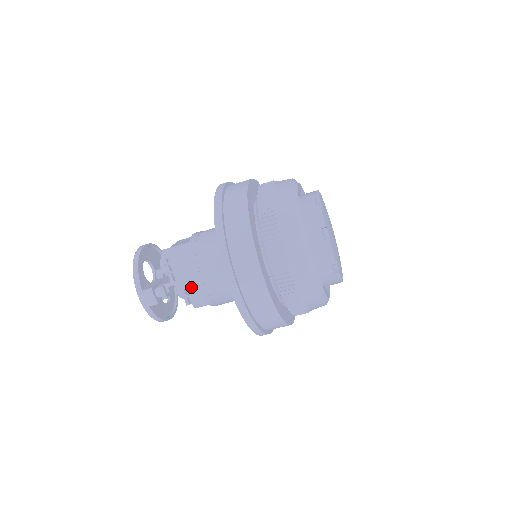
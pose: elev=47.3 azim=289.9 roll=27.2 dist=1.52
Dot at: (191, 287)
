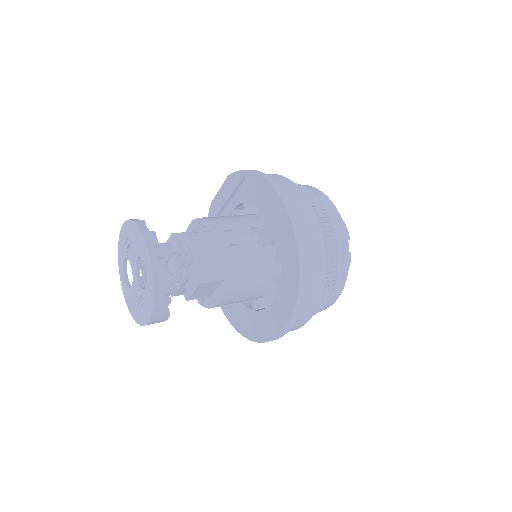
Dot at: occluded
